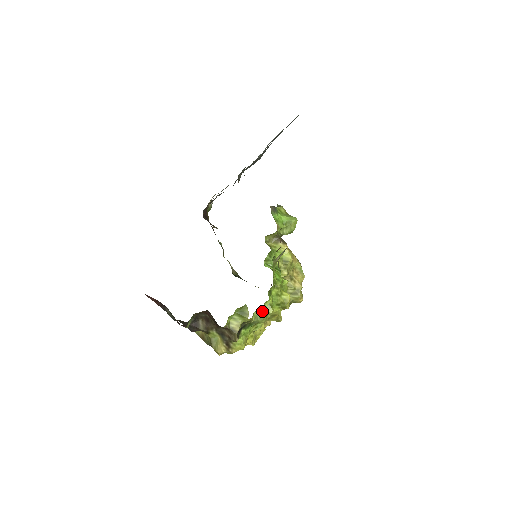
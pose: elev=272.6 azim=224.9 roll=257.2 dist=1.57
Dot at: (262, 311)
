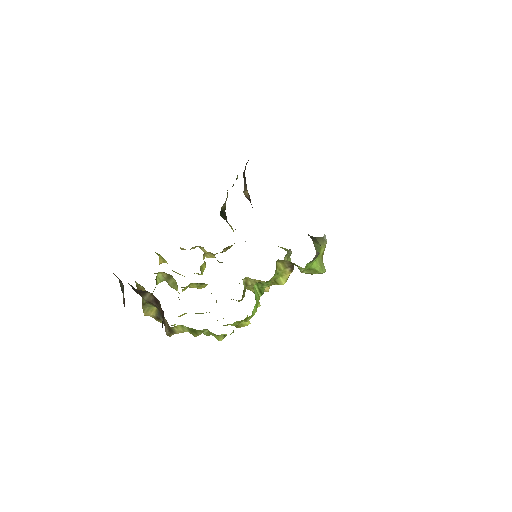
Dot at: (213, 333)
